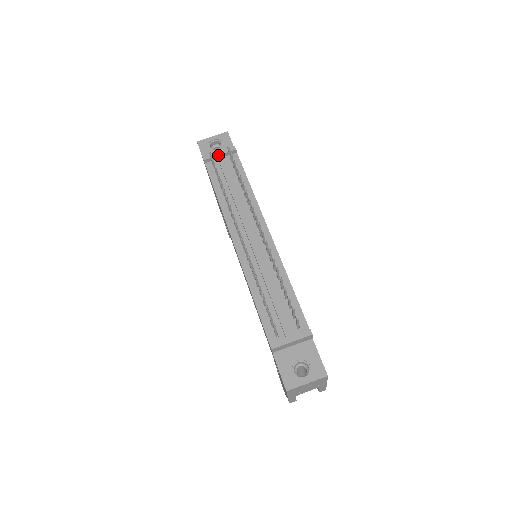
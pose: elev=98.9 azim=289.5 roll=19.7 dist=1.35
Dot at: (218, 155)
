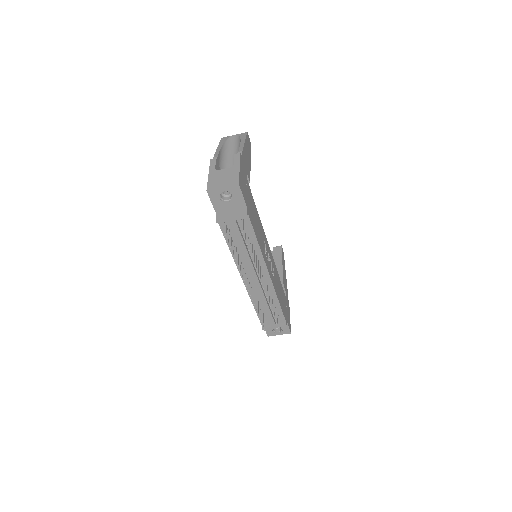
Dot at: (231, 221)
